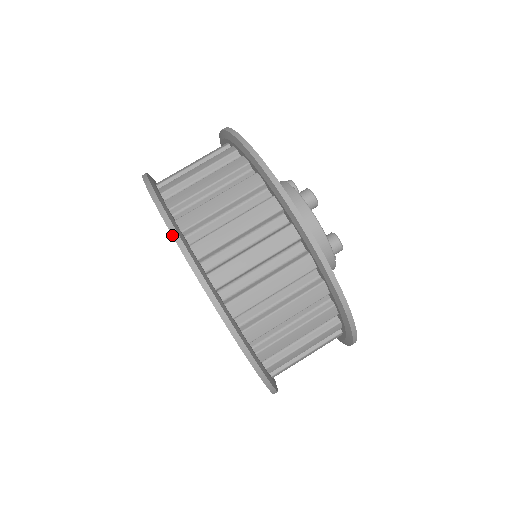
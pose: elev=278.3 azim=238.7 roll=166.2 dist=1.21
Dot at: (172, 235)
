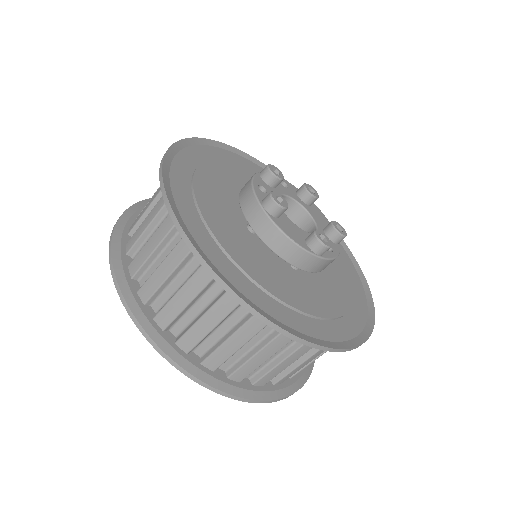
Dot at: occluded
